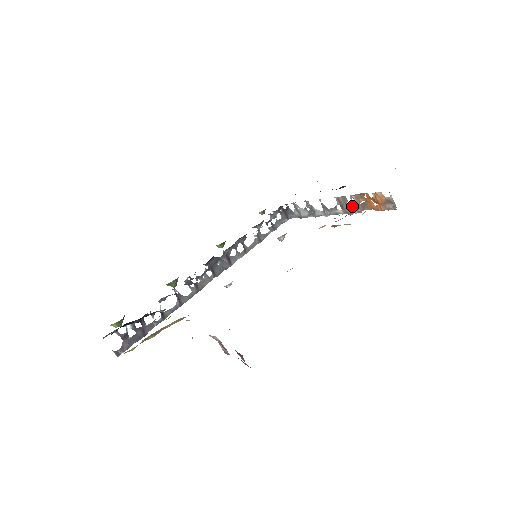
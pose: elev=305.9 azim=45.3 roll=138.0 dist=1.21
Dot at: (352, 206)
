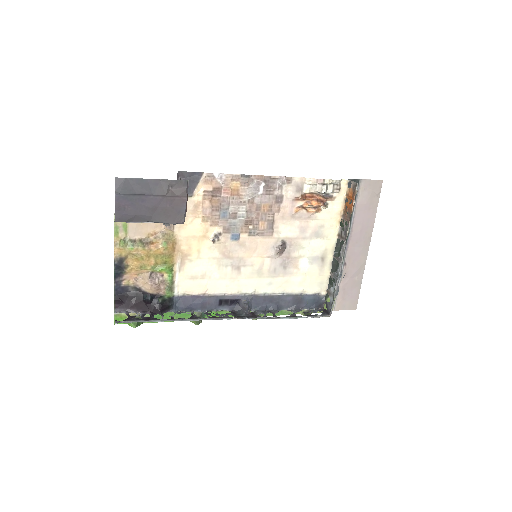
Dot at: (345, 227)
